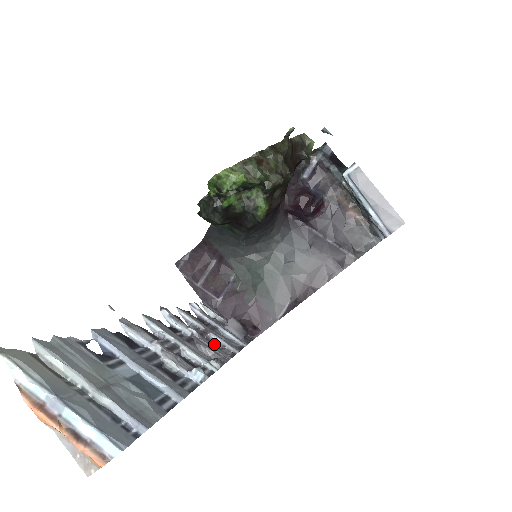
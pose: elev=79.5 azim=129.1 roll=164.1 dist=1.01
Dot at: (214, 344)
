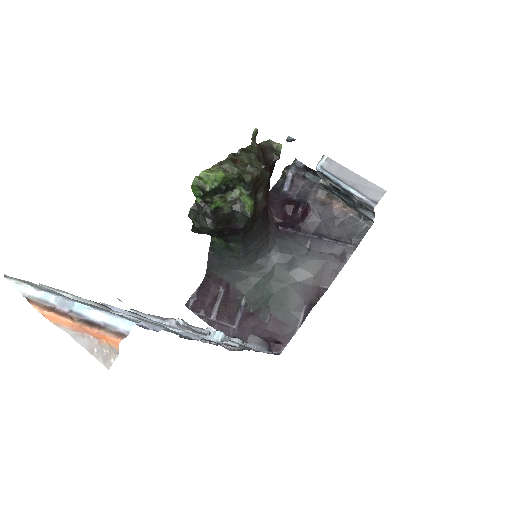
Dot at: occluded
